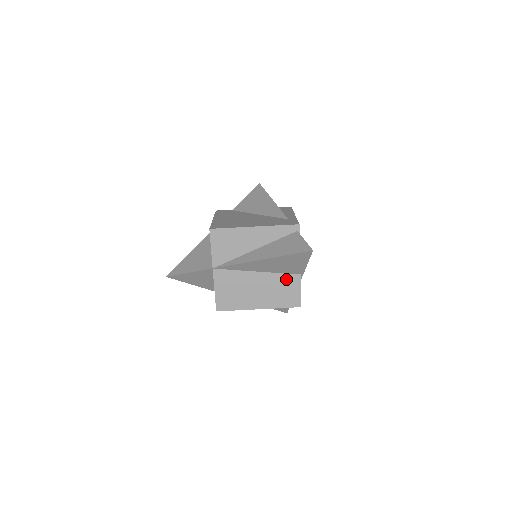
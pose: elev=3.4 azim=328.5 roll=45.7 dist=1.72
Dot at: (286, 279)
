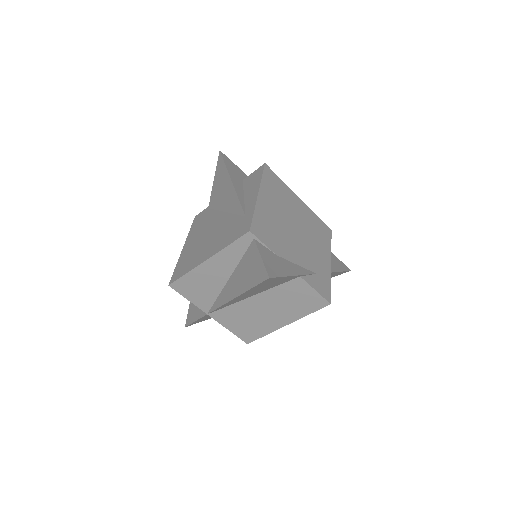
Dot at: (288, 288)
